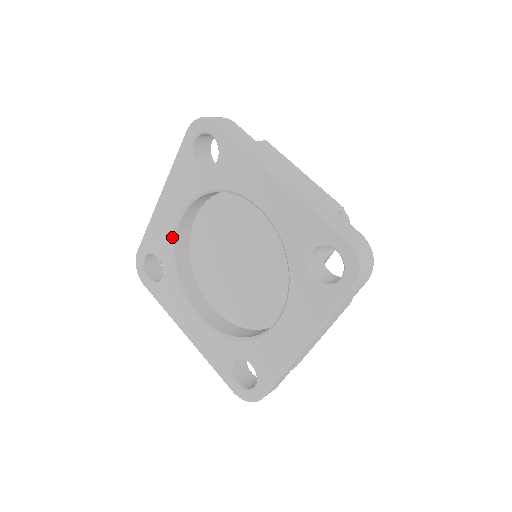
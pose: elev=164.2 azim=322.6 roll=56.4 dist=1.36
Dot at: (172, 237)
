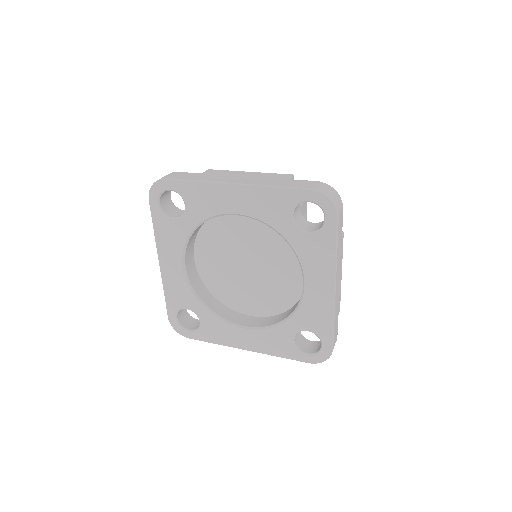
Dot at: (188, 285)
